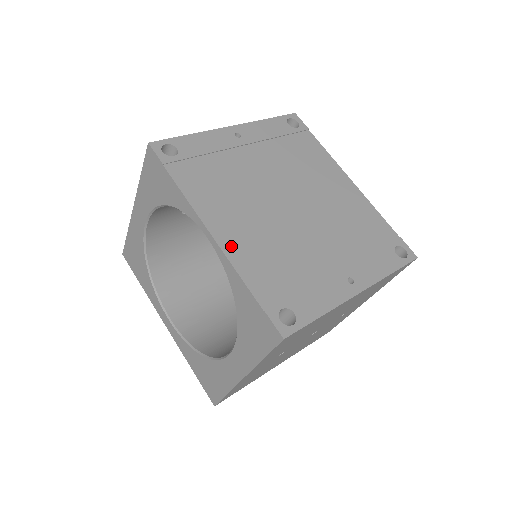
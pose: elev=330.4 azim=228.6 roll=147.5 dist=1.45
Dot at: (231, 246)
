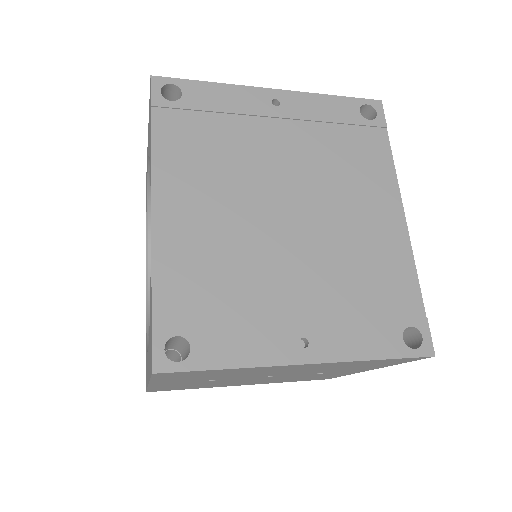
Dot at: (167, 232)
